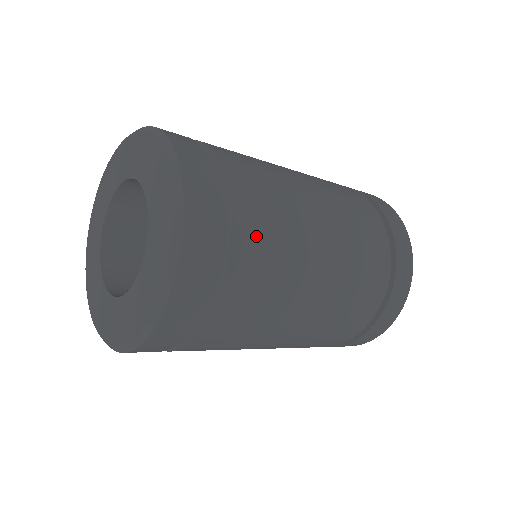
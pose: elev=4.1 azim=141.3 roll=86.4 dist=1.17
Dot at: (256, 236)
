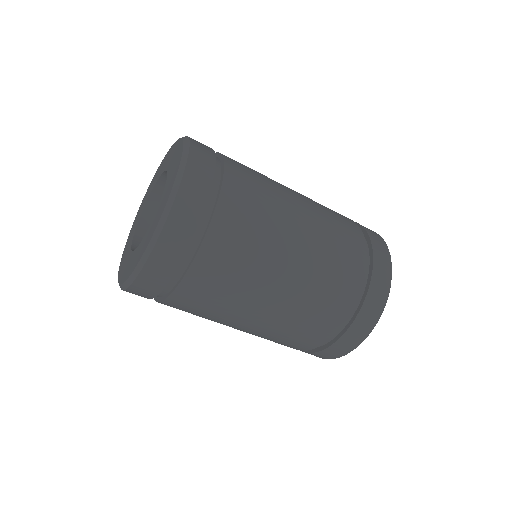
Dot at: (211, 273)
